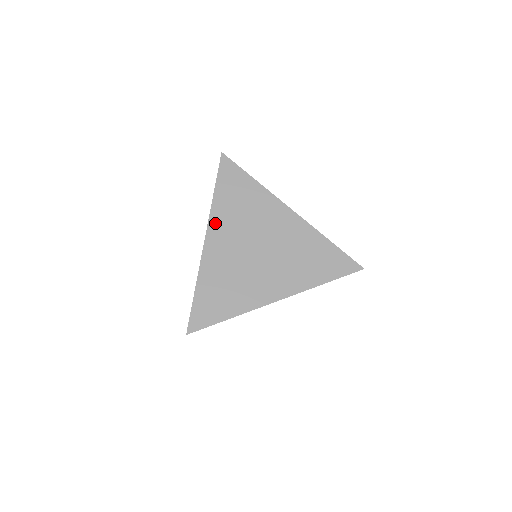
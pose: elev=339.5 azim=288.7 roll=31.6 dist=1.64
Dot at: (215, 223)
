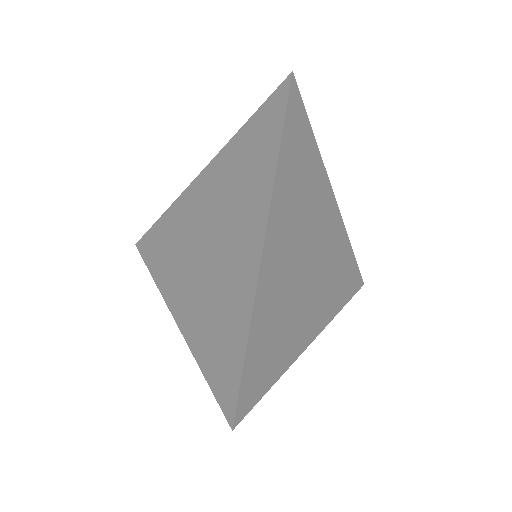
Dot at: (277, 210)
